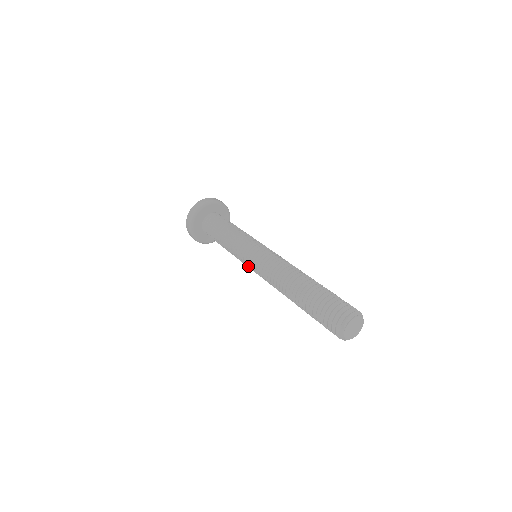
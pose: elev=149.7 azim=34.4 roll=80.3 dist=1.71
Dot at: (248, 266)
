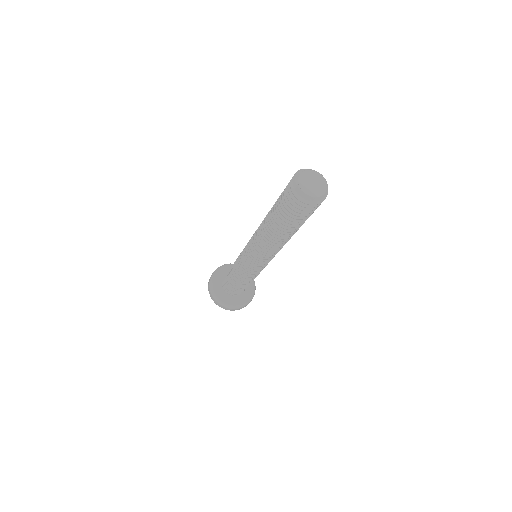
Dot at: (251, 266)
